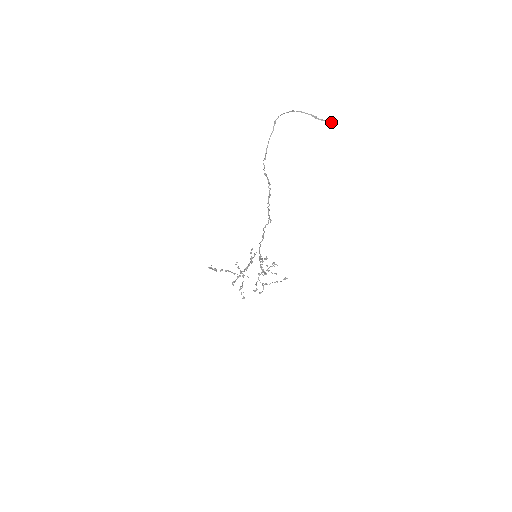
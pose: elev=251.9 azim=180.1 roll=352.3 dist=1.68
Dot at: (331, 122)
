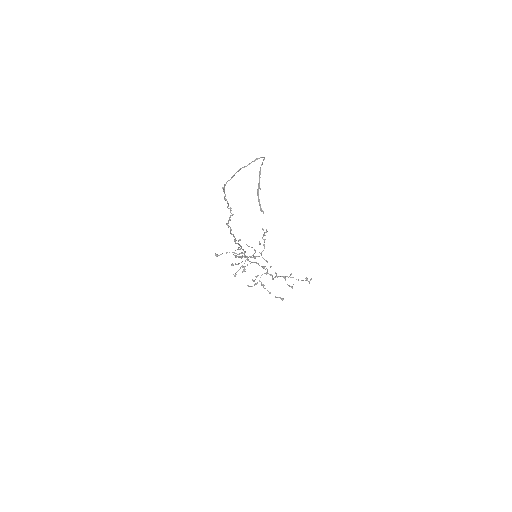
Dot at: (260, 208)
